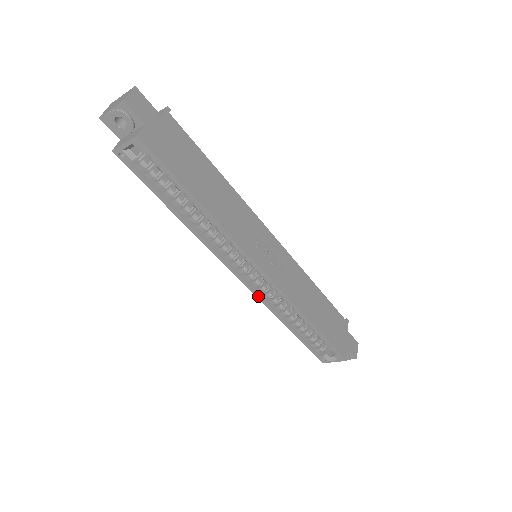
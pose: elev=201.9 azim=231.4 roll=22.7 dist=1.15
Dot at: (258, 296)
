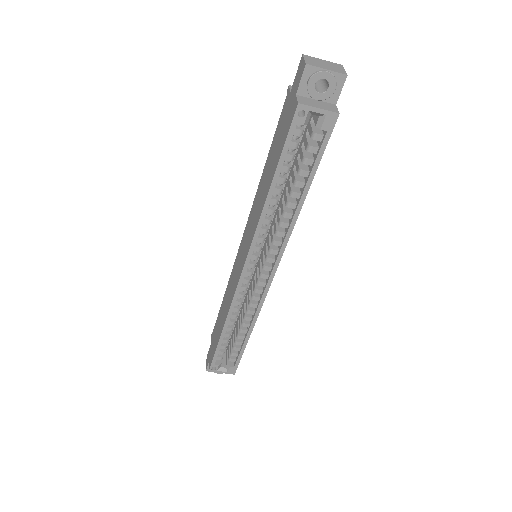
Dot at: (237, 293)
